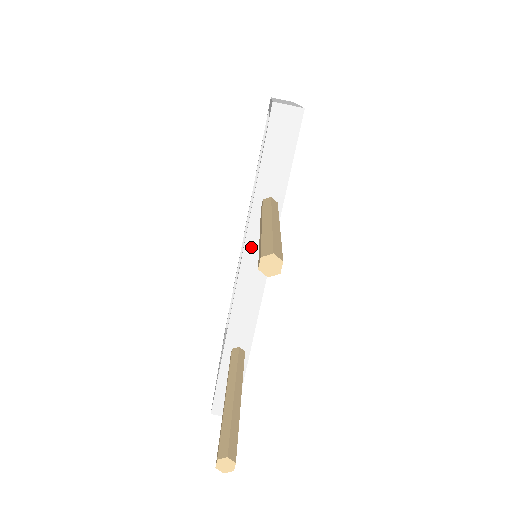
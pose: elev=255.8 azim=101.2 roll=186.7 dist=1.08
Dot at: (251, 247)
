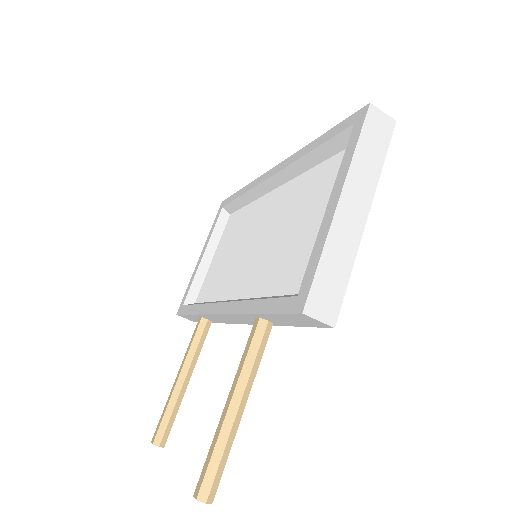
Dot at: (237, 317)
